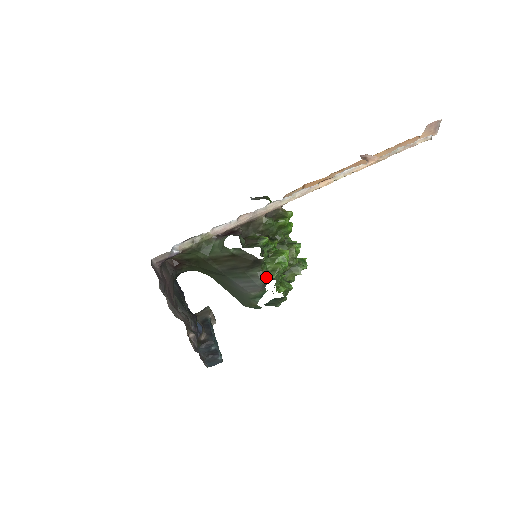
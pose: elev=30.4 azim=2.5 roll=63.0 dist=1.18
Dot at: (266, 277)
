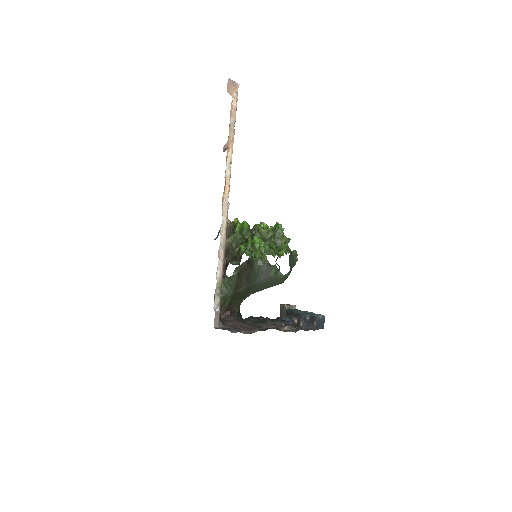
Dot at: (264, 261)
